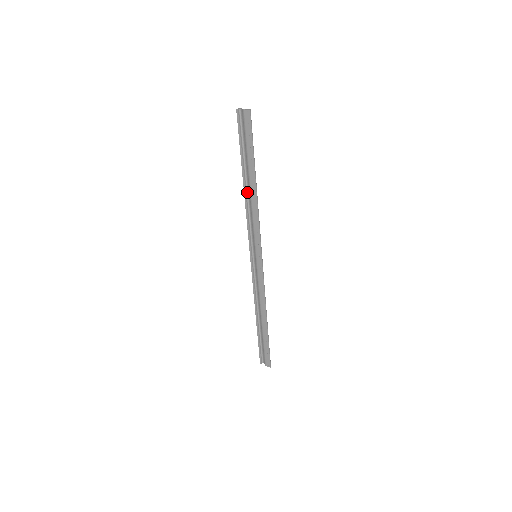
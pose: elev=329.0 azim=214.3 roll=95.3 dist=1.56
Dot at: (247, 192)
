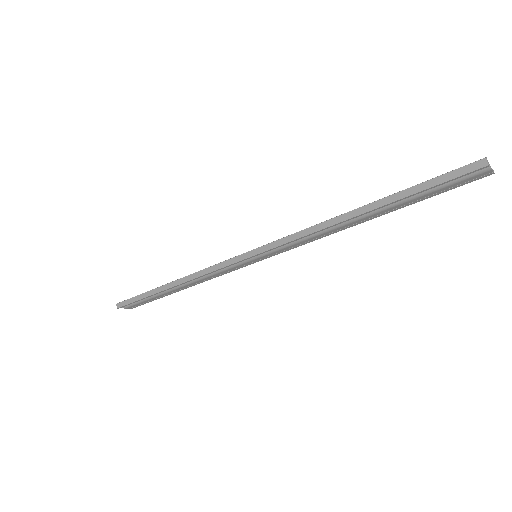
Dot at: (344, 219)
